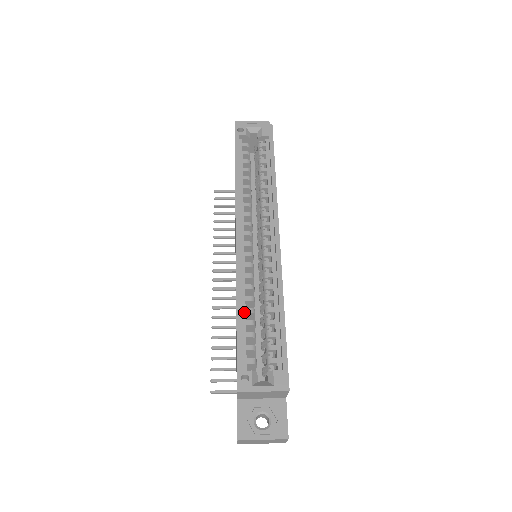
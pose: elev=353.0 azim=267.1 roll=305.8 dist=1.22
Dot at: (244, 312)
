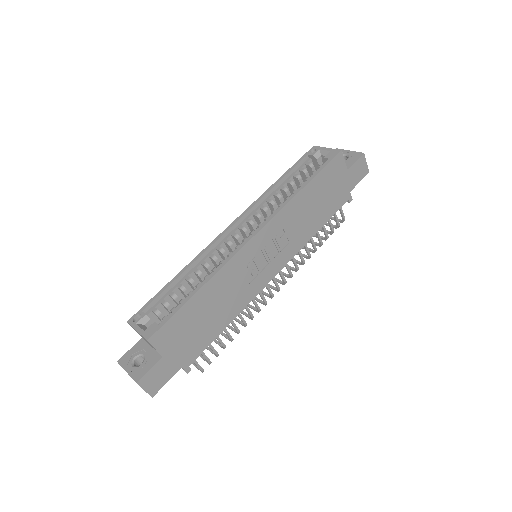
Dot at: (184, 278)
